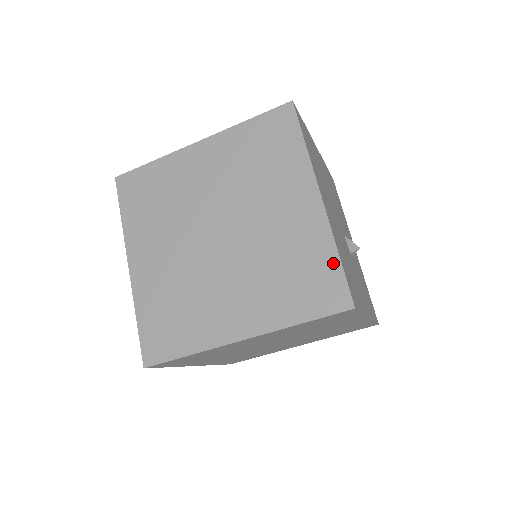
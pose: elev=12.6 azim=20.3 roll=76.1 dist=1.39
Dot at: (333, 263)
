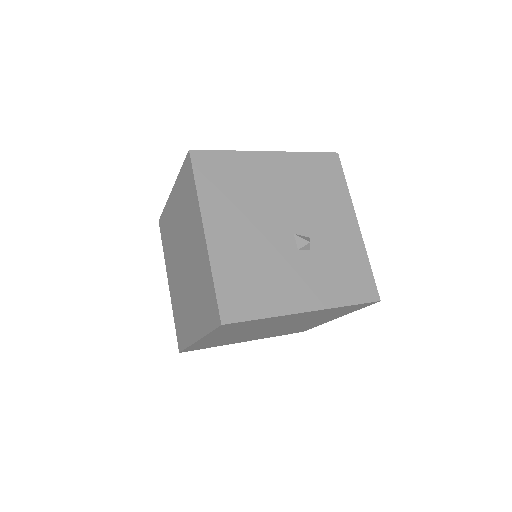
Dot at: (212, 288)
